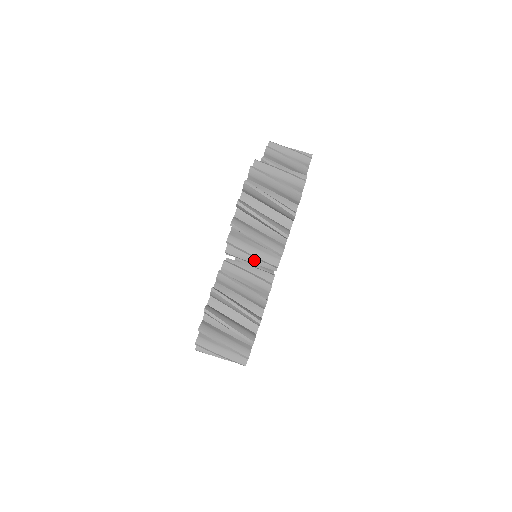
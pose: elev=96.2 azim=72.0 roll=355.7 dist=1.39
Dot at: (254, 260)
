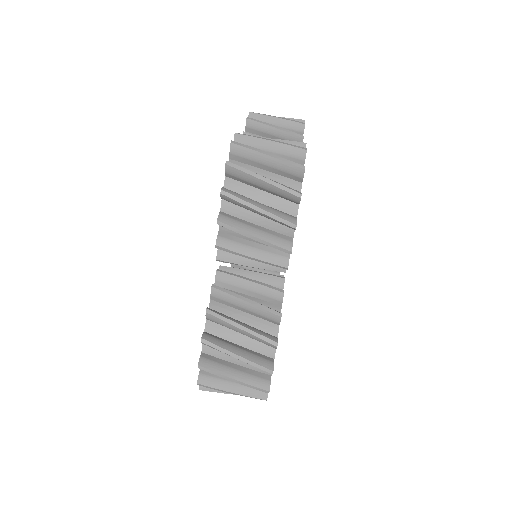
Dot at: (255, 263)
